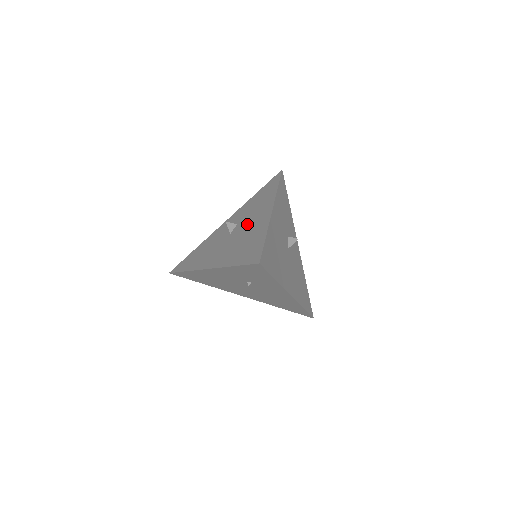
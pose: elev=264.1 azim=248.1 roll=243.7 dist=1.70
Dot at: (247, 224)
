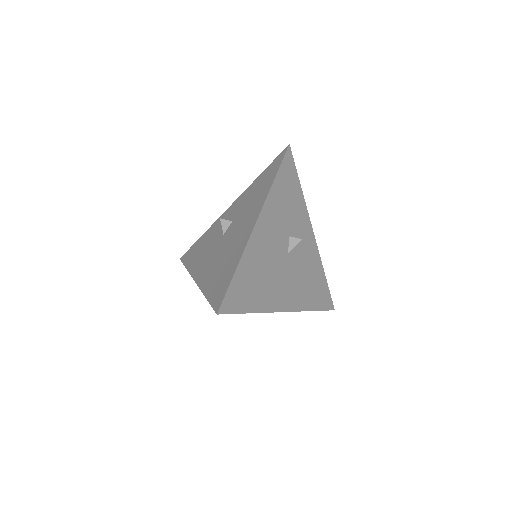
Dot at: (236, 230)
